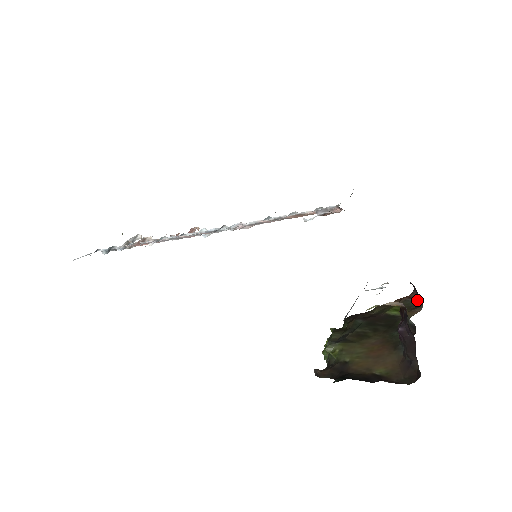
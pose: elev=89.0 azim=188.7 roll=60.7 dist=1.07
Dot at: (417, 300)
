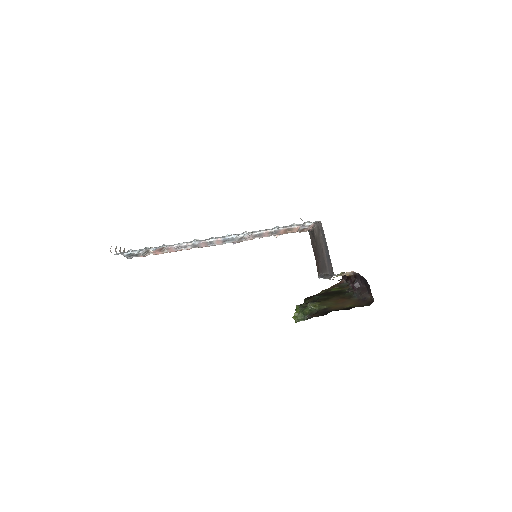
Dot at: (345, 283)
